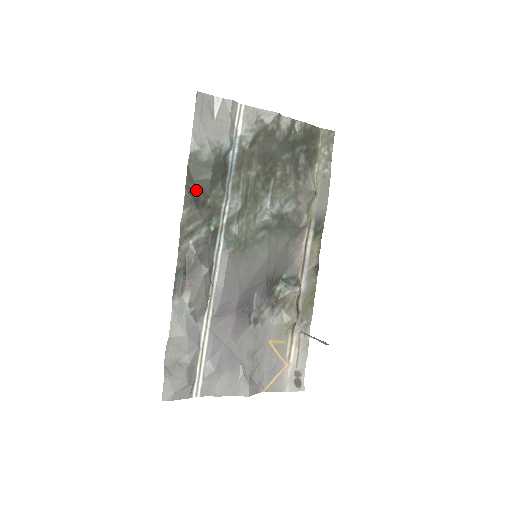
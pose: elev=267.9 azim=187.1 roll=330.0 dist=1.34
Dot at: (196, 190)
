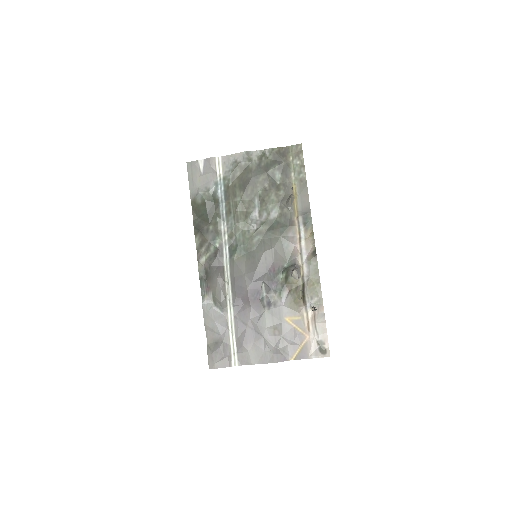
Dot at: (201, 223)
